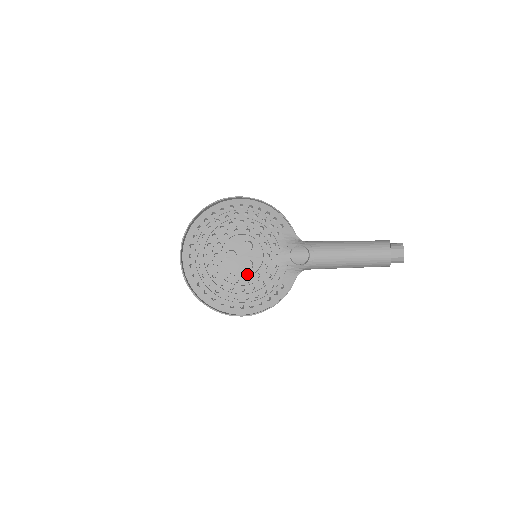
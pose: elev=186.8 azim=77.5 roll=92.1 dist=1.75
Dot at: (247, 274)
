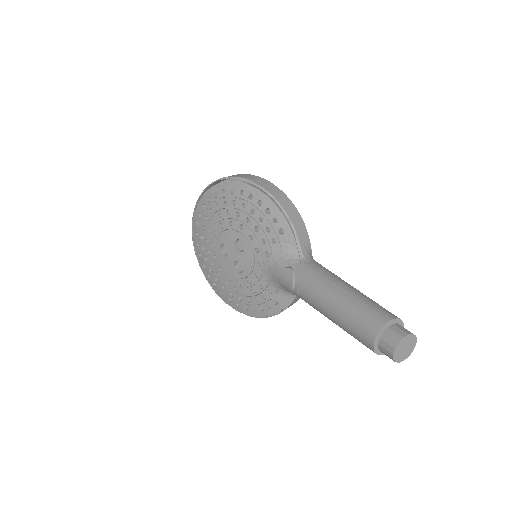
Dot at: (238, 276)
